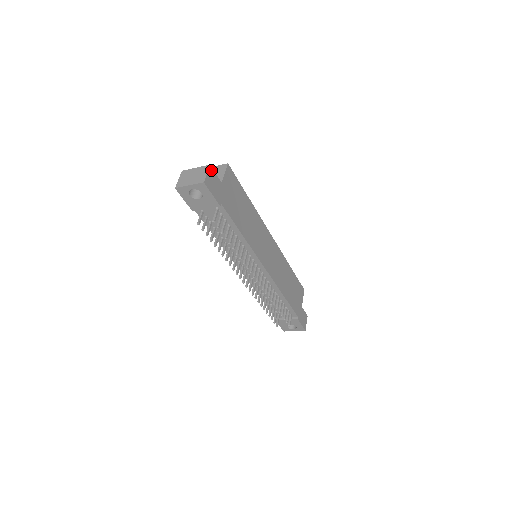
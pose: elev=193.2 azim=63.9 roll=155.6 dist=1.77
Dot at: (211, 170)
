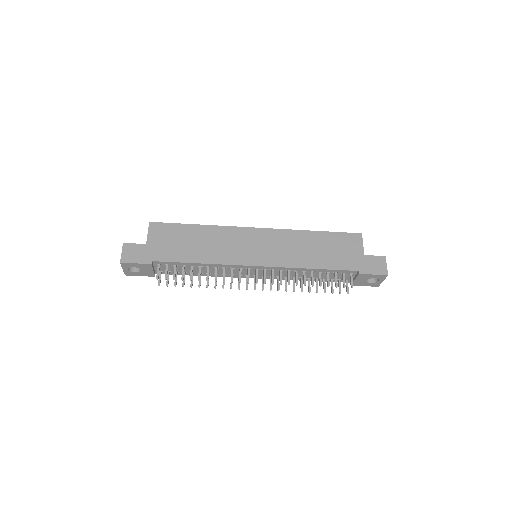
Dot at: (127, 246)
